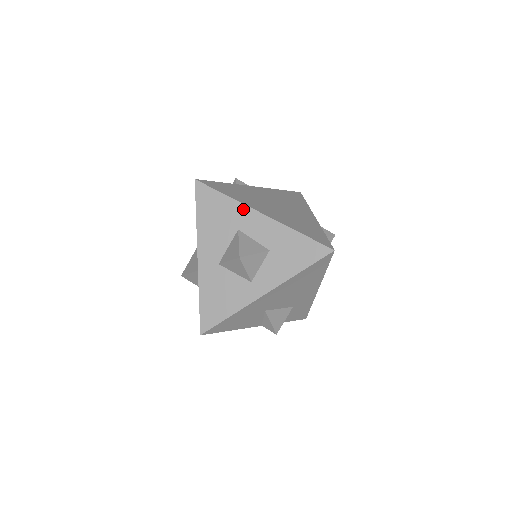
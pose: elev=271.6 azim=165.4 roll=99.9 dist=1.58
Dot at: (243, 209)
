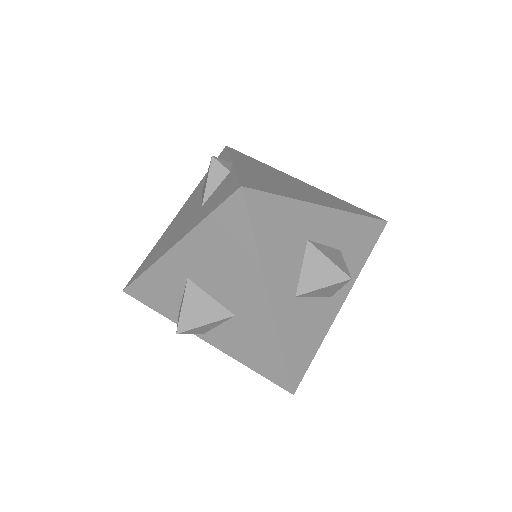
Dot at: (308, 209)
